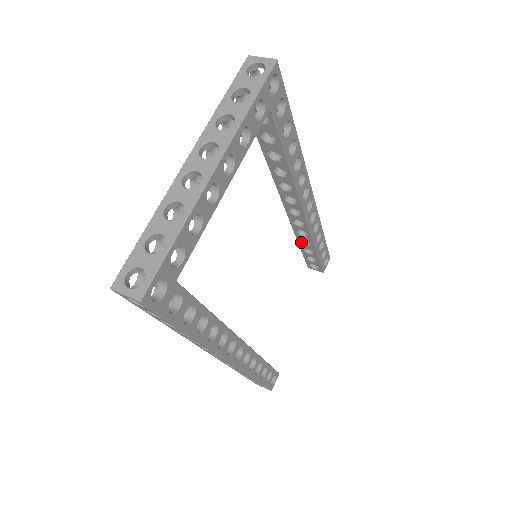
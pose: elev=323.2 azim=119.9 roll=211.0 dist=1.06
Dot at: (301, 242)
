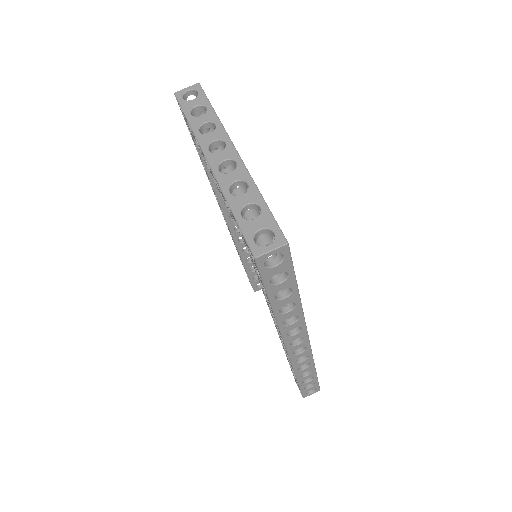
Dot at: (247, 262)
